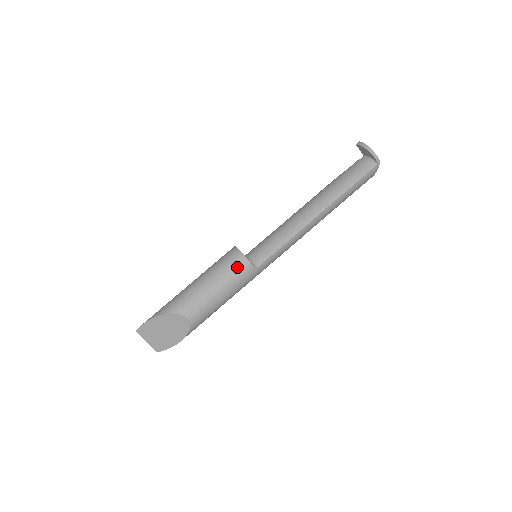
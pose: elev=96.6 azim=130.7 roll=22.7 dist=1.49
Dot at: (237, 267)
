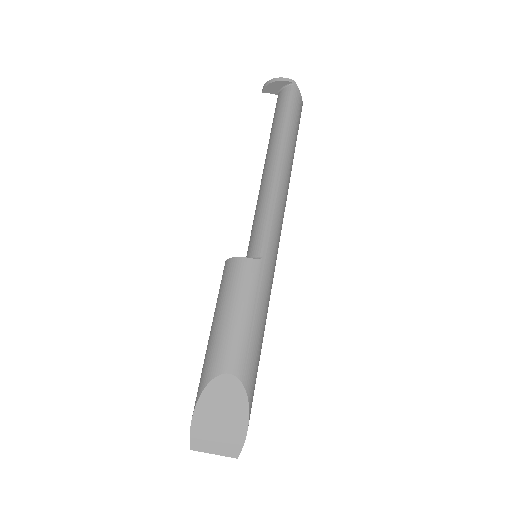
Dot at: (239, 274)
